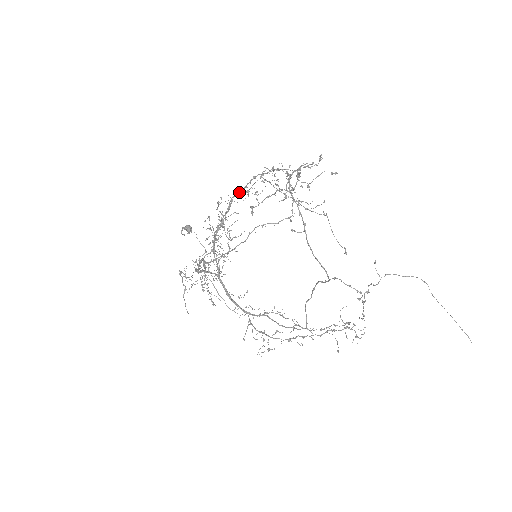
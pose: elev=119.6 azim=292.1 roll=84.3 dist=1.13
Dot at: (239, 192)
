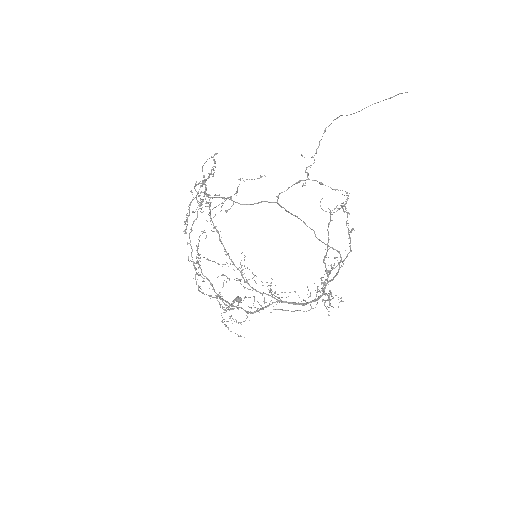
Dot at: occluded
